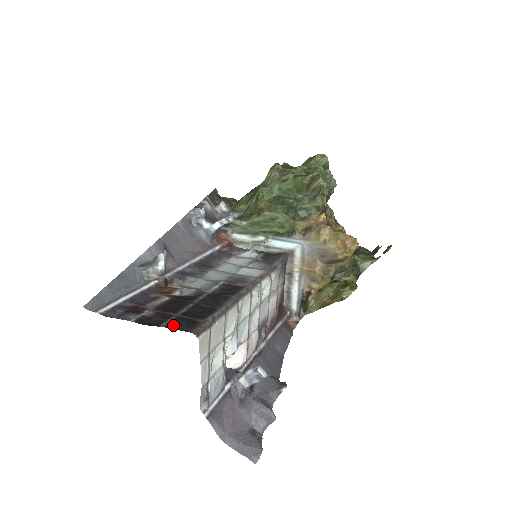
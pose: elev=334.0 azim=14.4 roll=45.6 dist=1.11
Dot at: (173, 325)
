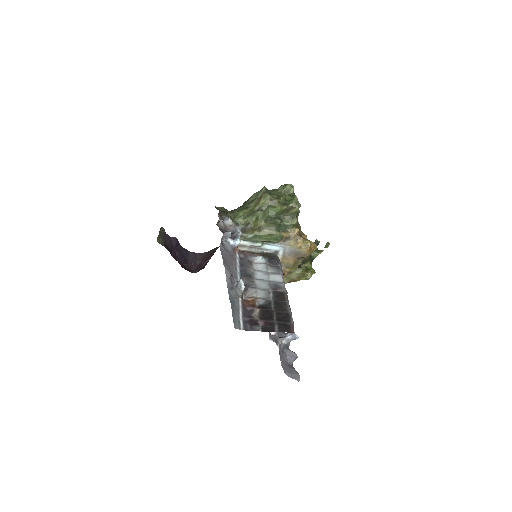
Dot at: (281, 330)
